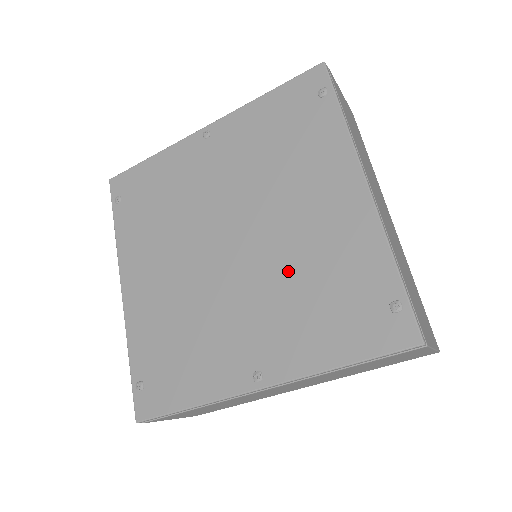
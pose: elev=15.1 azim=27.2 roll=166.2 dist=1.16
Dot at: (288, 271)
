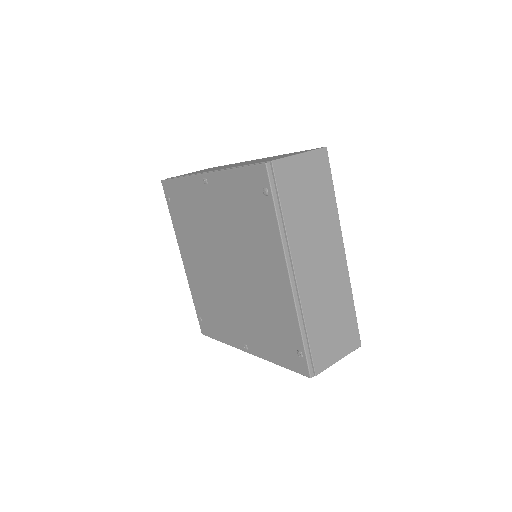
Dot at: (254, 303)
